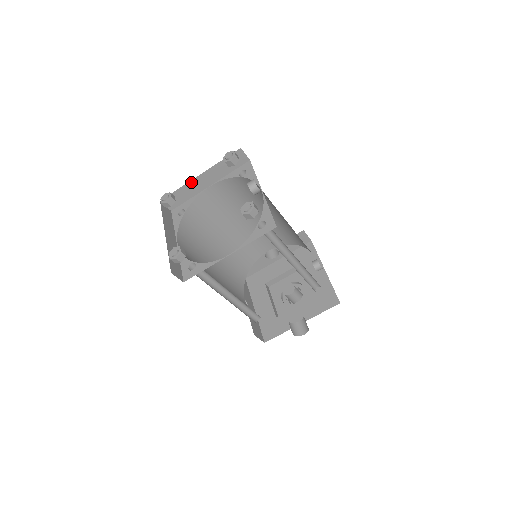
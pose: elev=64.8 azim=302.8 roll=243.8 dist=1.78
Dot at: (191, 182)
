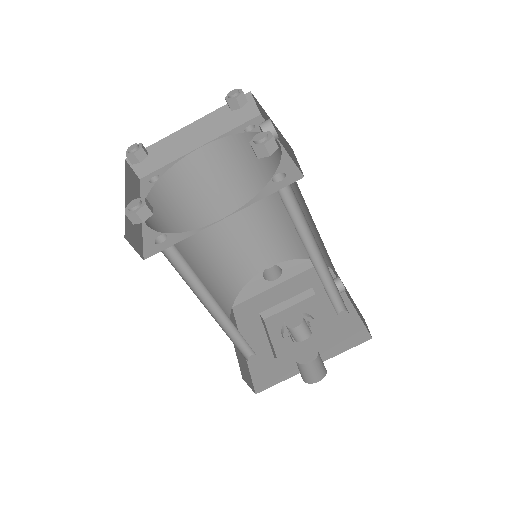
Dot at: (174, 135)
